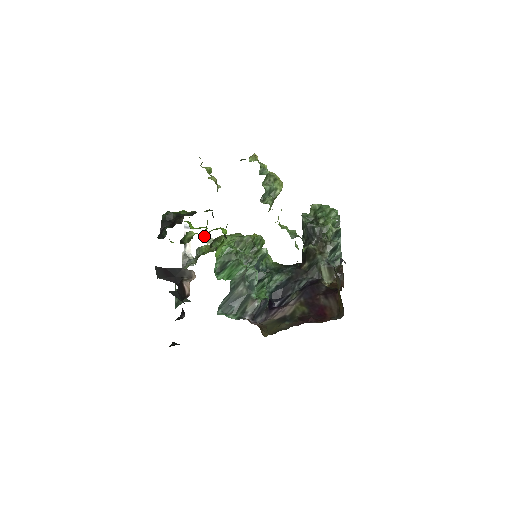
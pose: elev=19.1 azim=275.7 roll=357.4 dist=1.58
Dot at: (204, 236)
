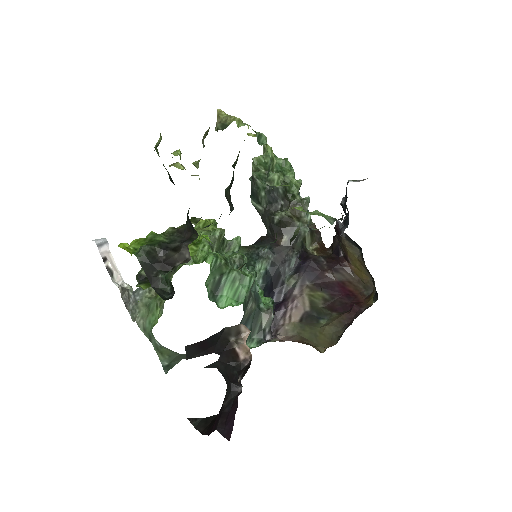
Dot at: occluded
